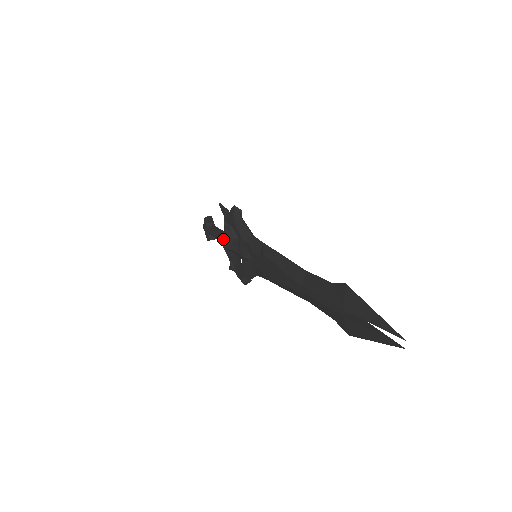
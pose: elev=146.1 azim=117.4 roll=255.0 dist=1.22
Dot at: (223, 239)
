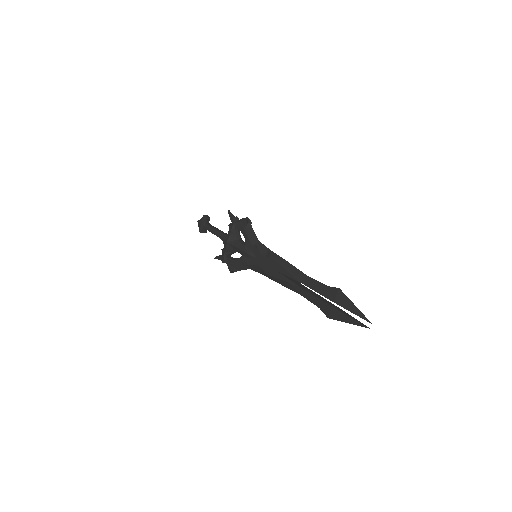
Dot at: (225, 236)
